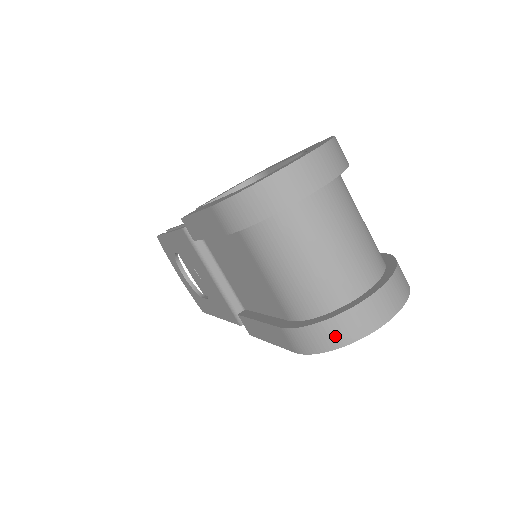
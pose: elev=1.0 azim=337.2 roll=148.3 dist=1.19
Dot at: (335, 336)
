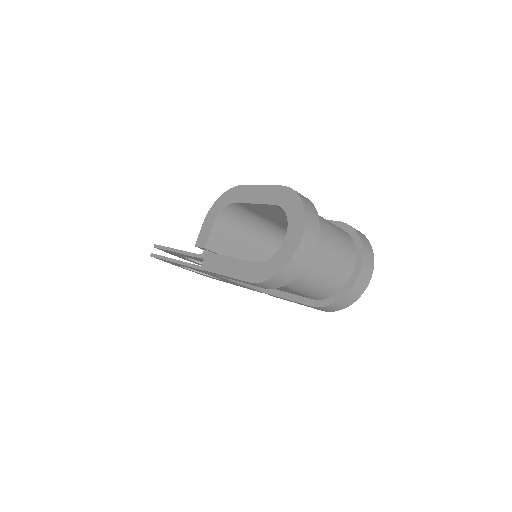
Dot at: (348, 301)
